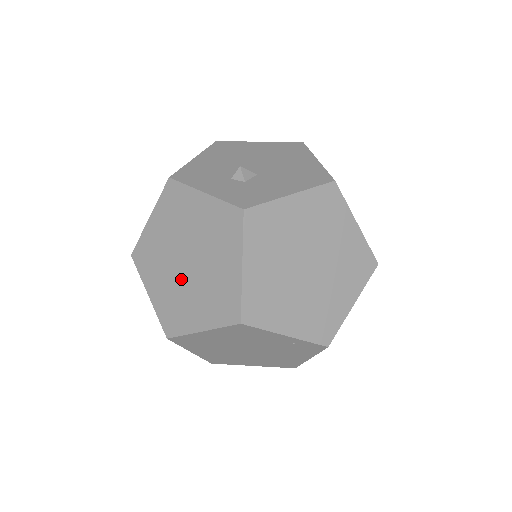
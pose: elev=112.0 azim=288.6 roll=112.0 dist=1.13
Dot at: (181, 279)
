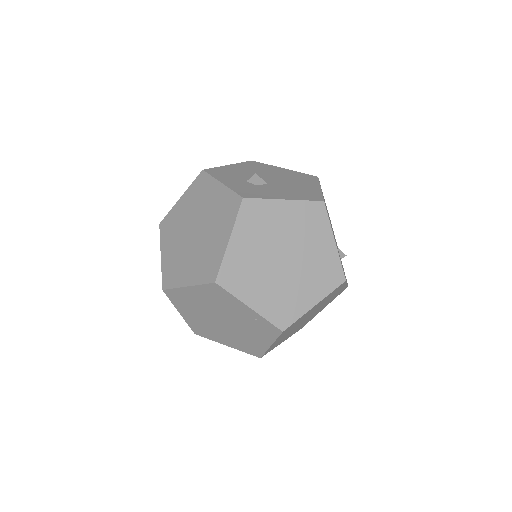
Dot at: (186, 245)
